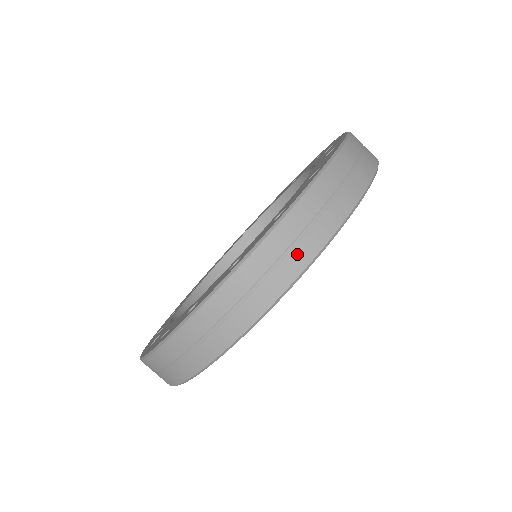
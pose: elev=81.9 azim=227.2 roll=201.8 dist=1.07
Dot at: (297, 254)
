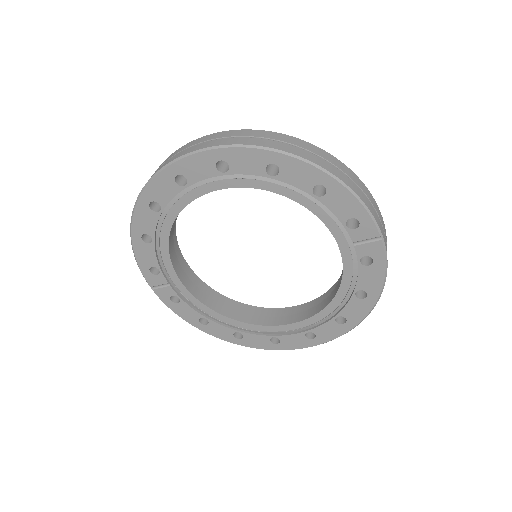
Dot at: (201, 145)
